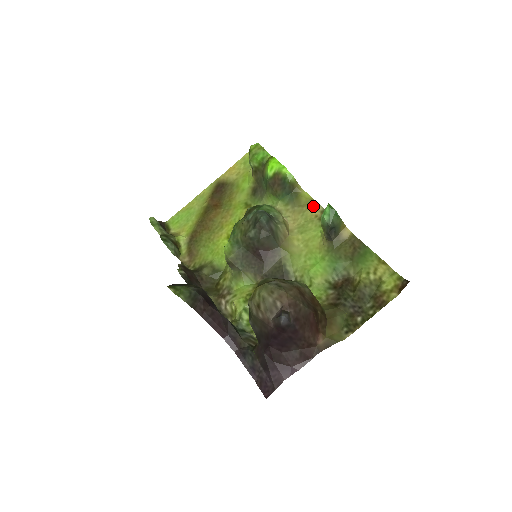
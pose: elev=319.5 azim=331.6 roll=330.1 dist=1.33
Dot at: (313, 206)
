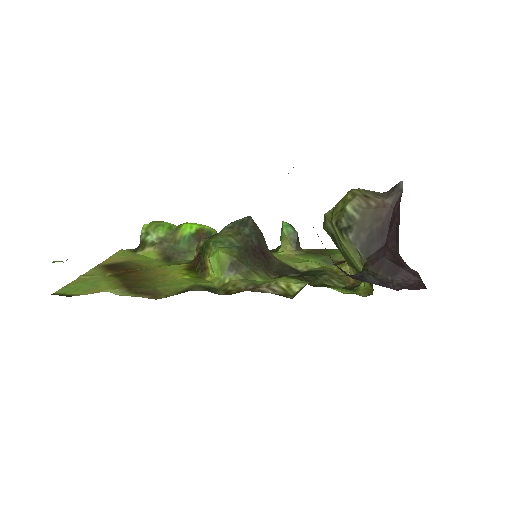
Dot at: occluded
